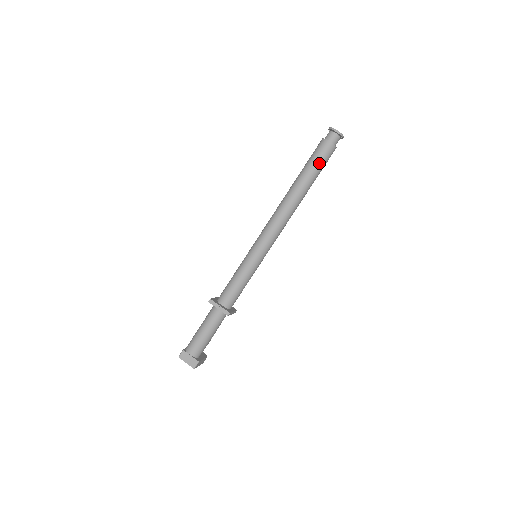
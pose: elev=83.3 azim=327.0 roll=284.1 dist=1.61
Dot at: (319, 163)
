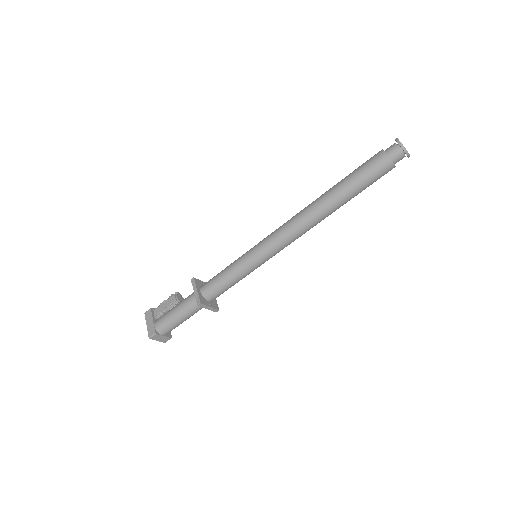
Dot at: occluded
